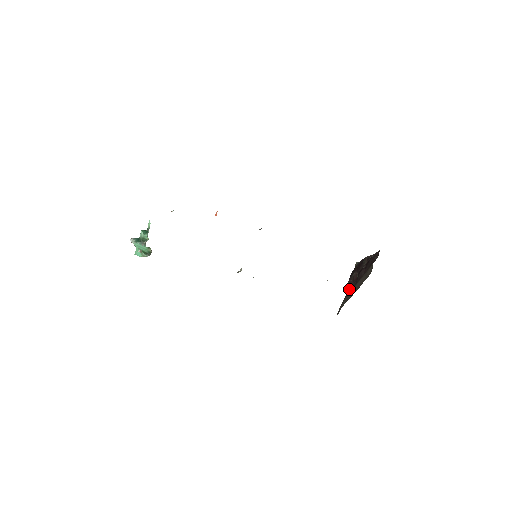
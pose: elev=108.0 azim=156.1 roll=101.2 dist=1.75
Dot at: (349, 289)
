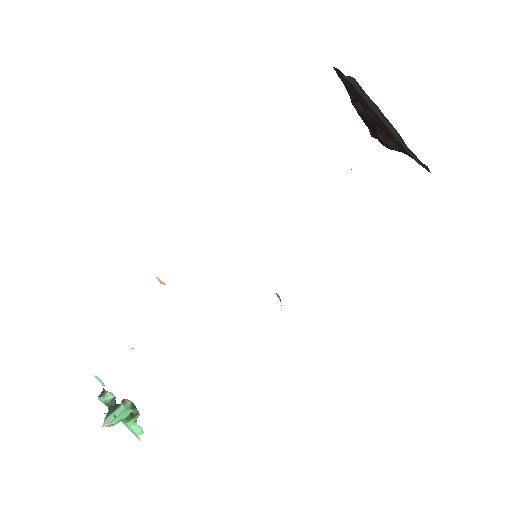
Dot at: (399, 147)
